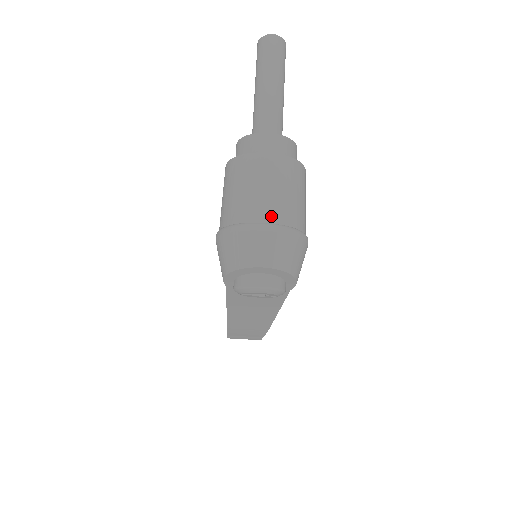
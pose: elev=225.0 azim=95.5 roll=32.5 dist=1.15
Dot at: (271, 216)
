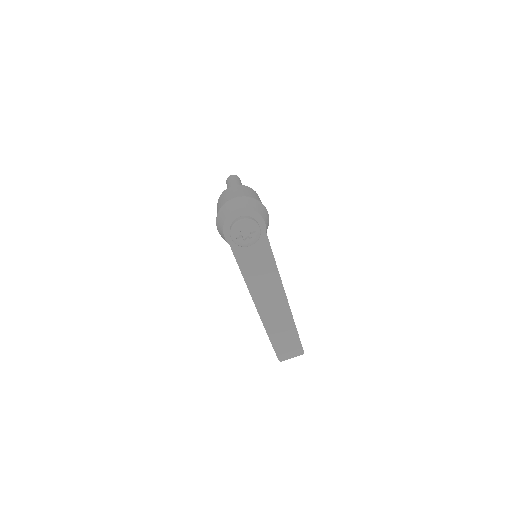
Dot at: occluded
